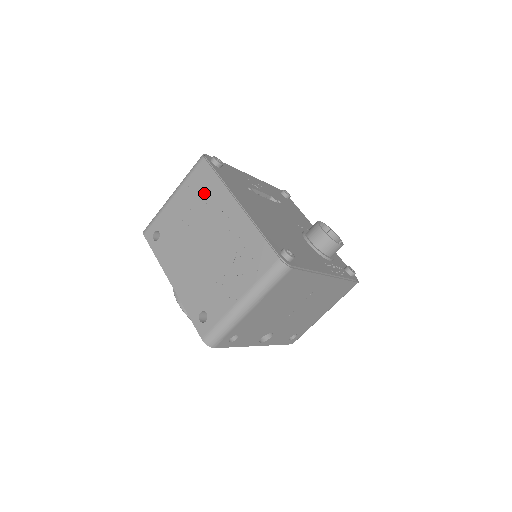
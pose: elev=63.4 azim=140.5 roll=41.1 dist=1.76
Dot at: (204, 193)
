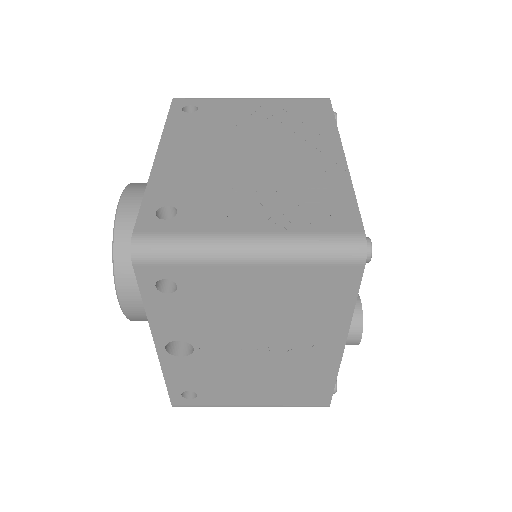
Dot at: (301, 119)
